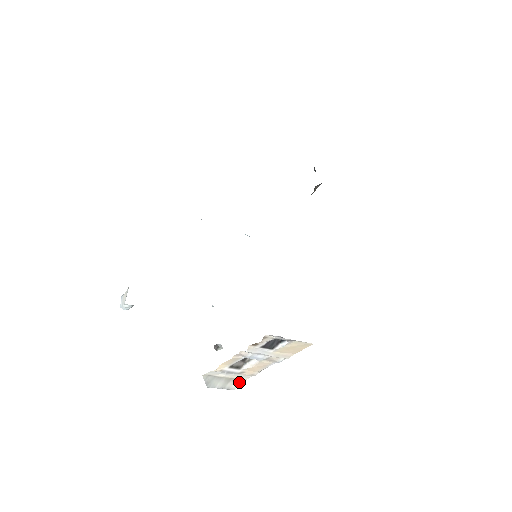
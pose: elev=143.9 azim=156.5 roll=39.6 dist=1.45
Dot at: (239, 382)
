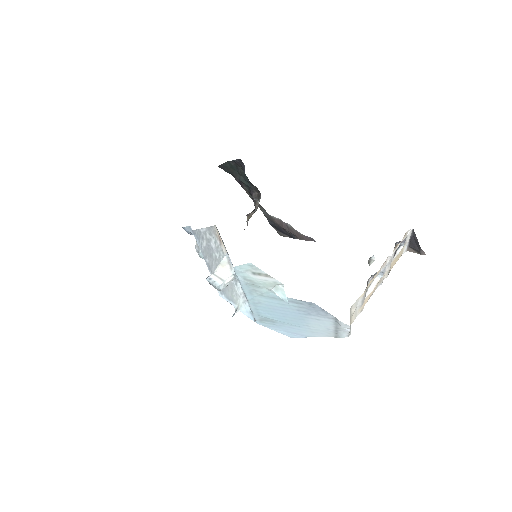
Dot at: occluded
